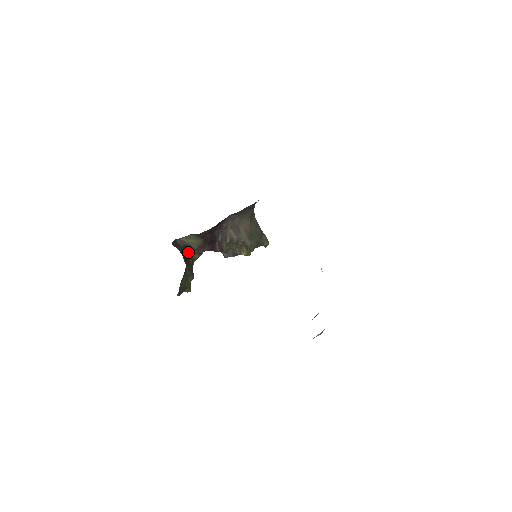
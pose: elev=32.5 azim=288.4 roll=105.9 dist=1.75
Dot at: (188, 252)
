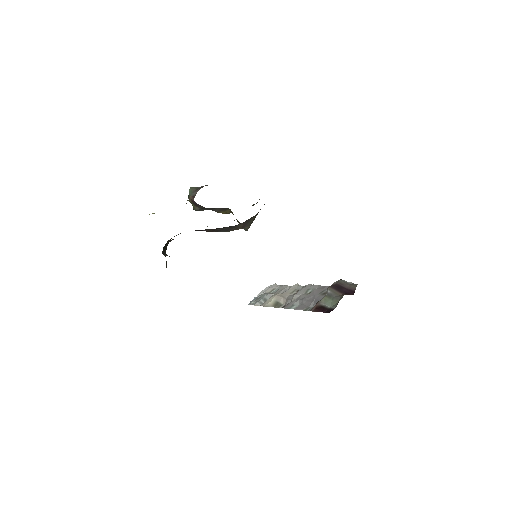
Dot at: occluded
